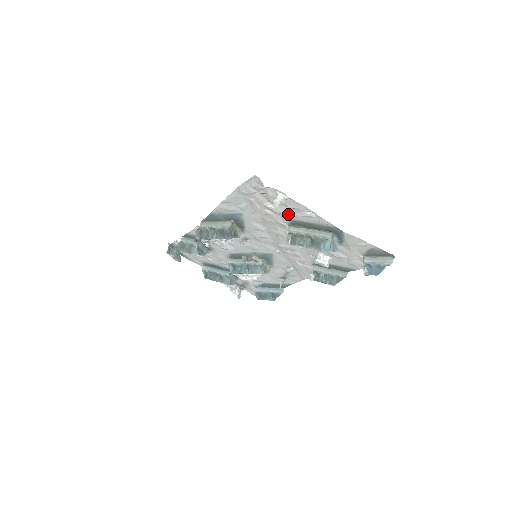
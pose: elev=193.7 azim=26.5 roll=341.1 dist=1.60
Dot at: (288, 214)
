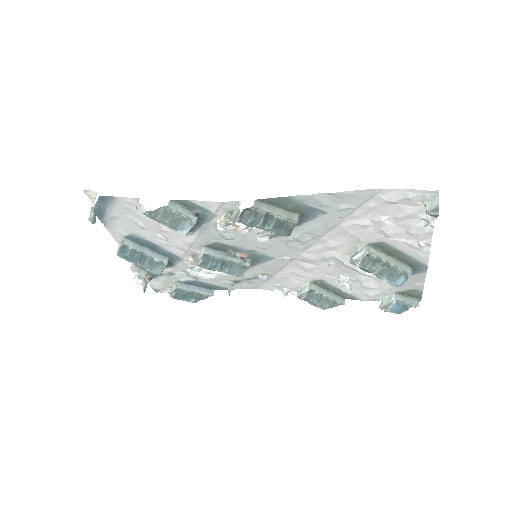
Dot at: (392, 236)
